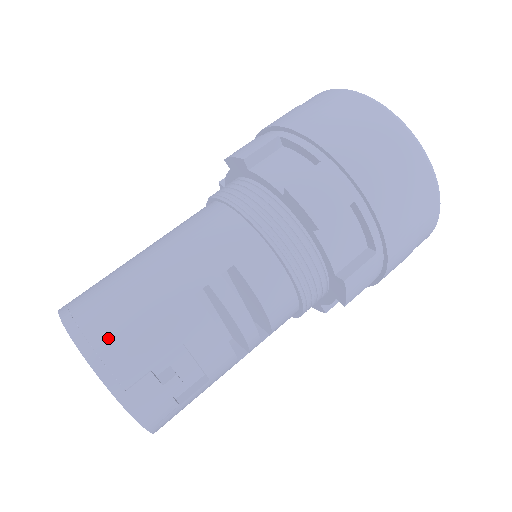
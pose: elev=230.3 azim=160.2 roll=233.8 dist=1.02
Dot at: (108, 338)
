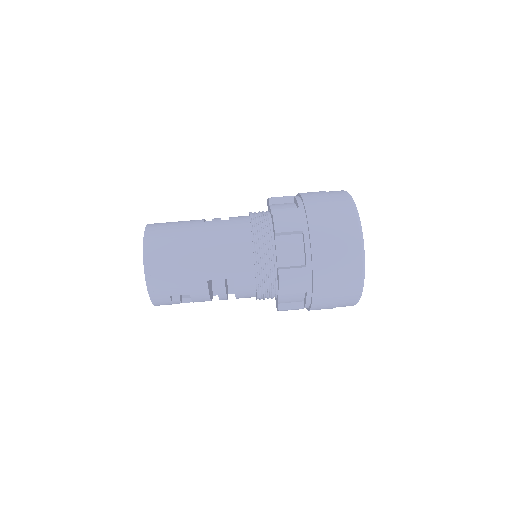
Dot at: (159, 276)
